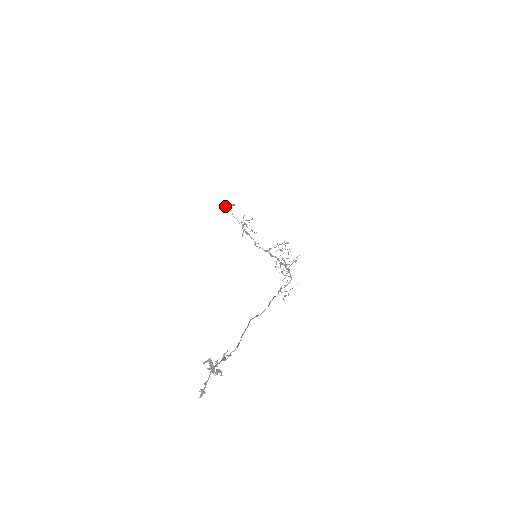
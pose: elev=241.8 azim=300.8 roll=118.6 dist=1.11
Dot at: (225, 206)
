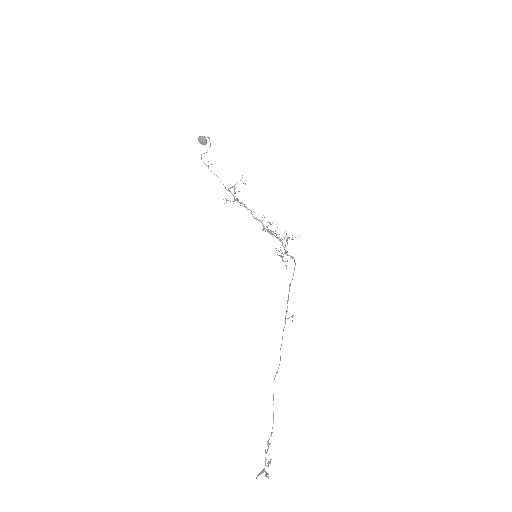
Dot at: (204, 144)
